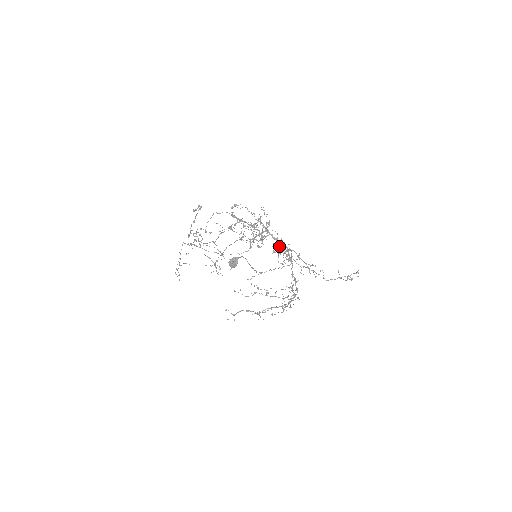
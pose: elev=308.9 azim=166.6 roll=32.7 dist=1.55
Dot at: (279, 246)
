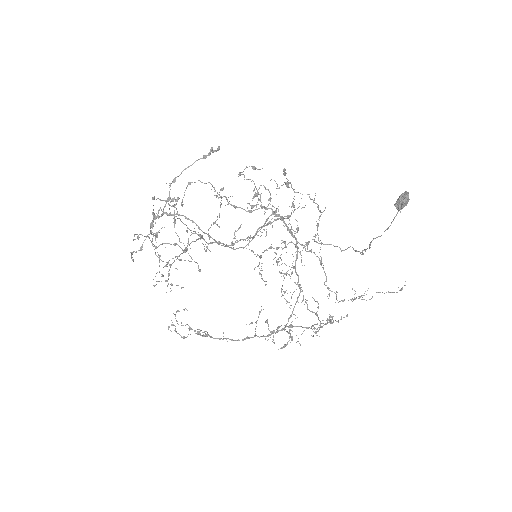
Dot at: (261, 255)
